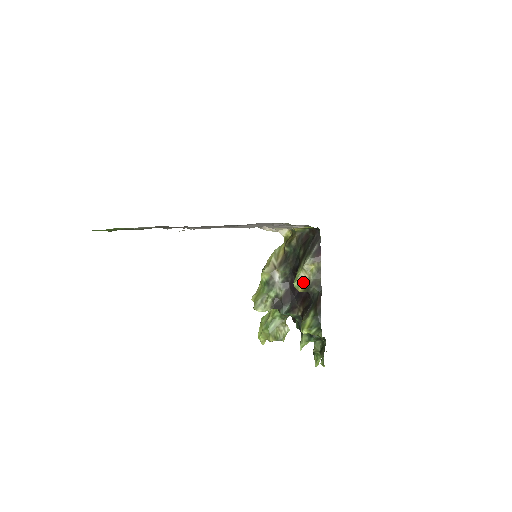
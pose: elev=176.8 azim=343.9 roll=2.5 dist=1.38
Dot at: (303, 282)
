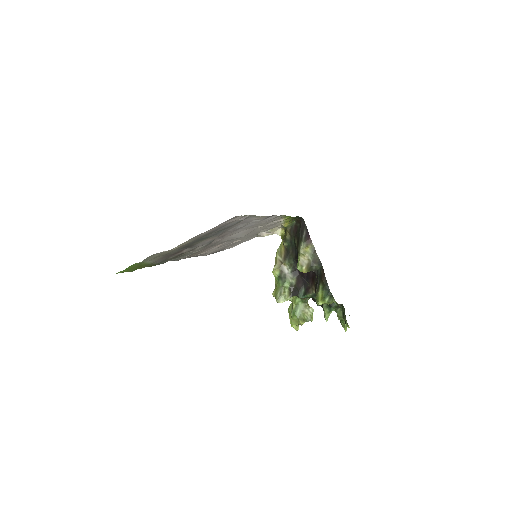
Dot at: (304, 264)
